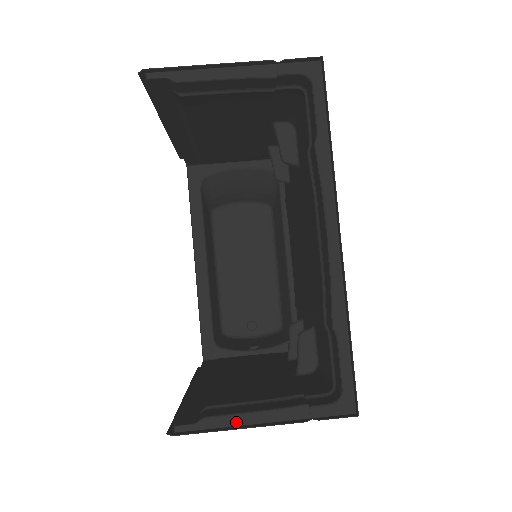
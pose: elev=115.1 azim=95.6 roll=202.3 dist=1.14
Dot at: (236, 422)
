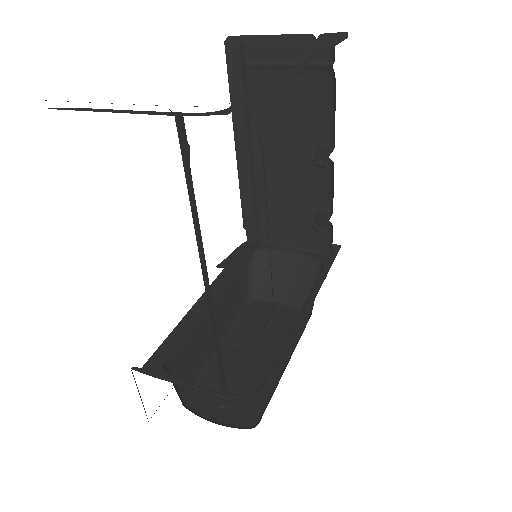
Dot at: (103, 111)
